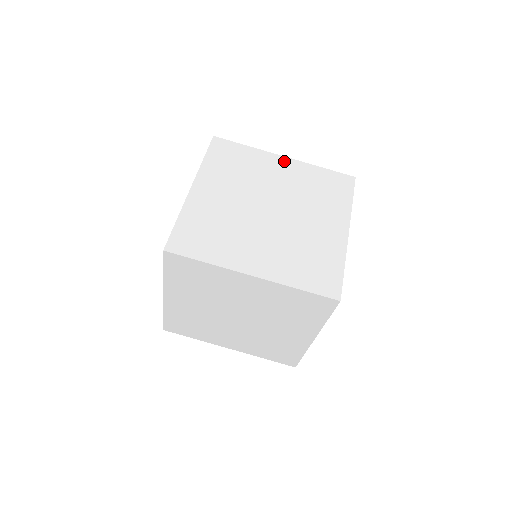
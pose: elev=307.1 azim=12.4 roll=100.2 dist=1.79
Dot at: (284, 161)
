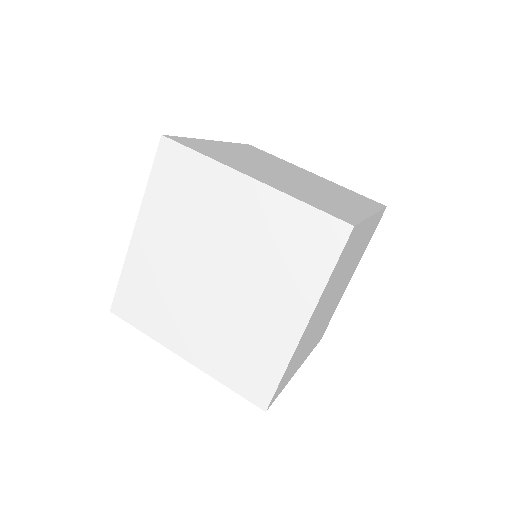
Dot at: occluded
